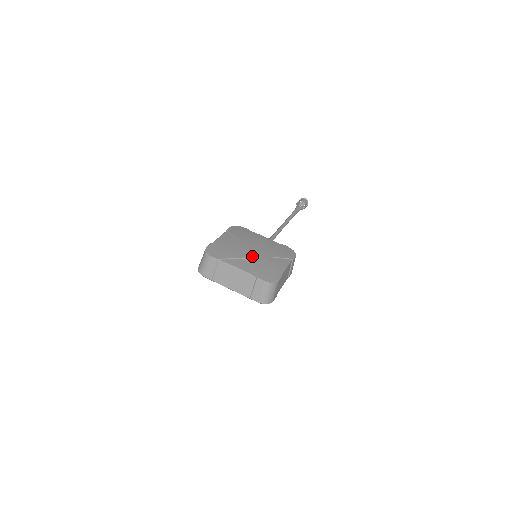
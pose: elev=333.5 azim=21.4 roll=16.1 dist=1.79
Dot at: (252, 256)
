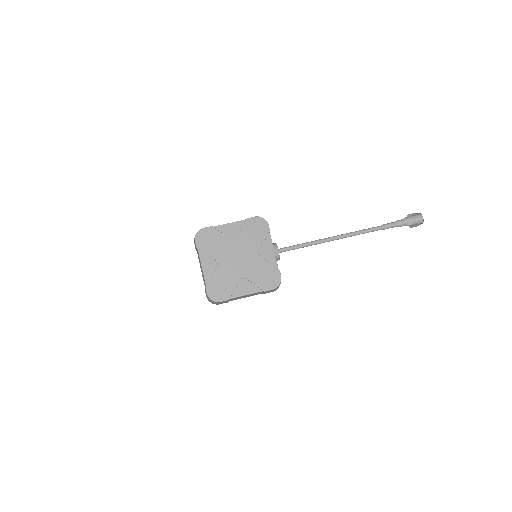
Dot at: (227, 265)
